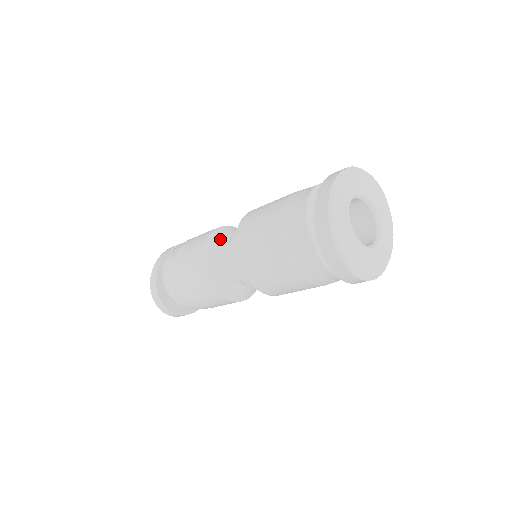
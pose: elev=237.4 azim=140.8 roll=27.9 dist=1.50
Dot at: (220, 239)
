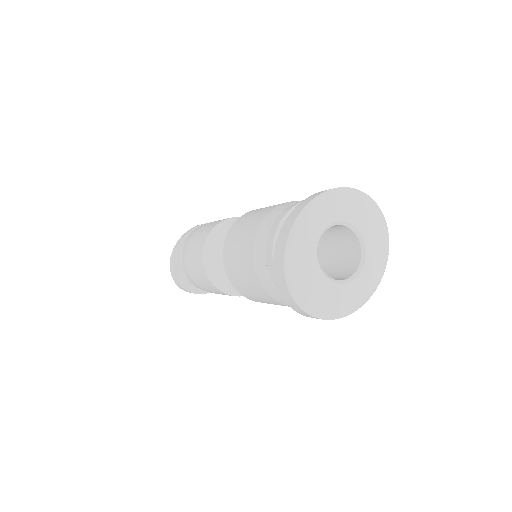
Dot at: (225, 231)
